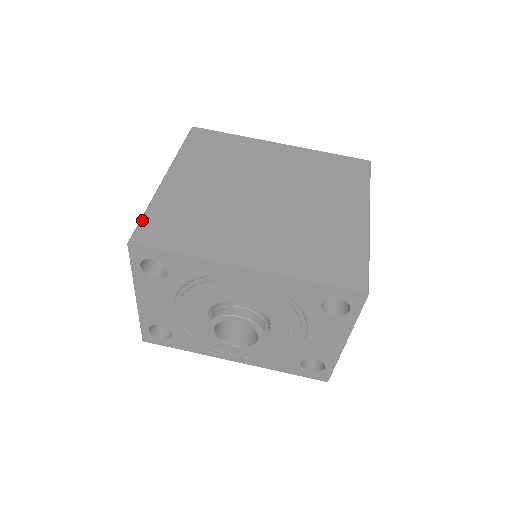
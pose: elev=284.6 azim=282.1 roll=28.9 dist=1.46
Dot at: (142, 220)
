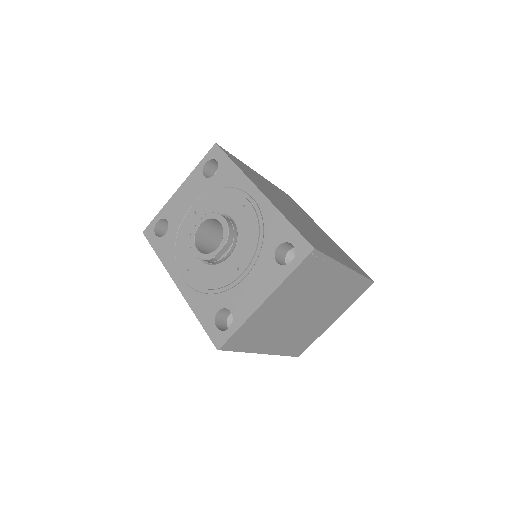
Dot at: occluded
